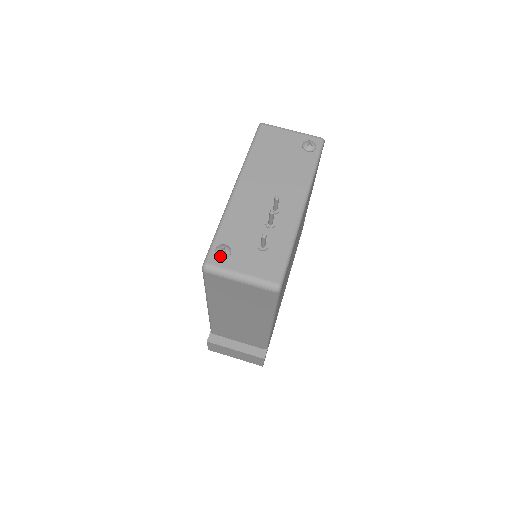
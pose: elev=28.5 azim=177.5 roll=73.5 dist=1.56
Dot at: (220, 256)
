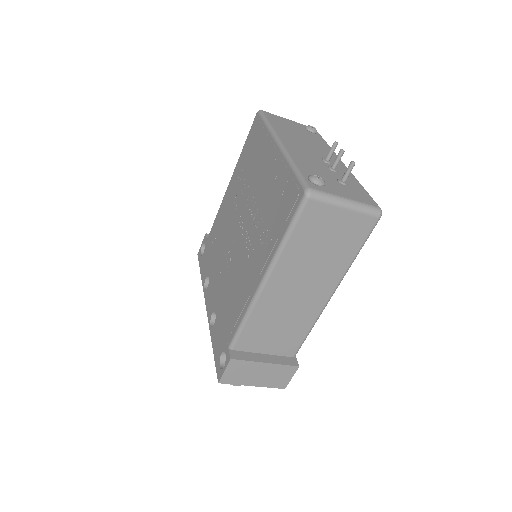
Dot at: (319, 182)
